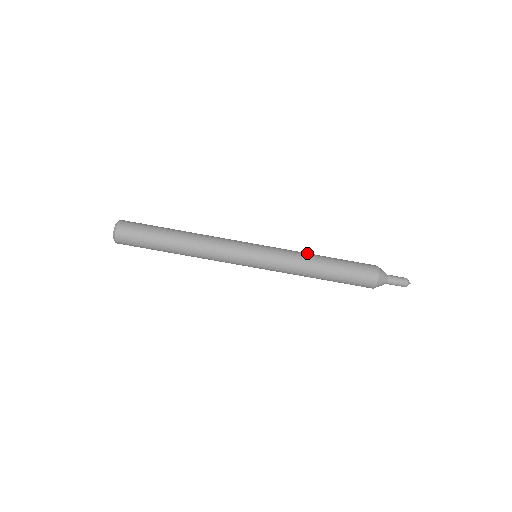
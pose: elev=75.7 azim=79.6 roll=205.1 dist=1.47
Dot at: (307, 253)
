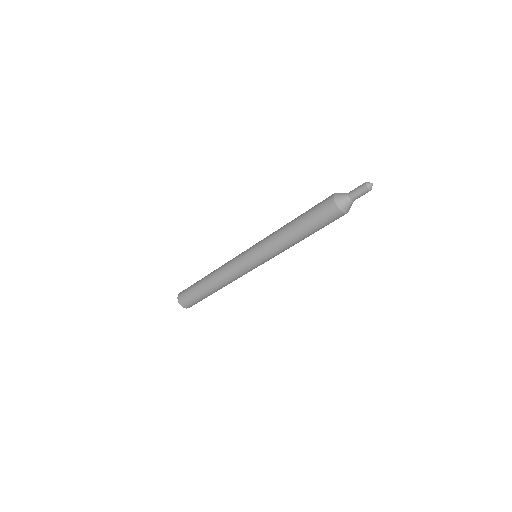
Dot at: (281, 228)
